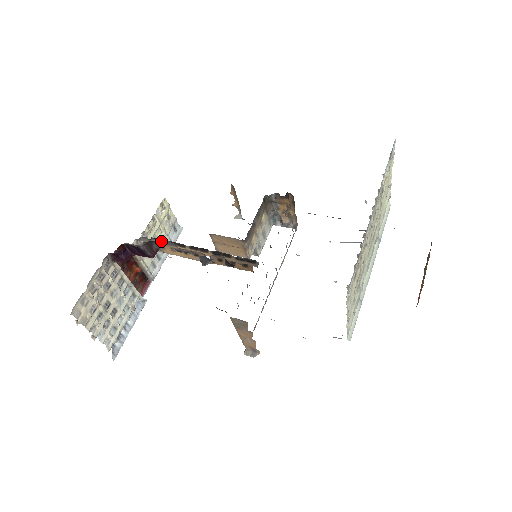
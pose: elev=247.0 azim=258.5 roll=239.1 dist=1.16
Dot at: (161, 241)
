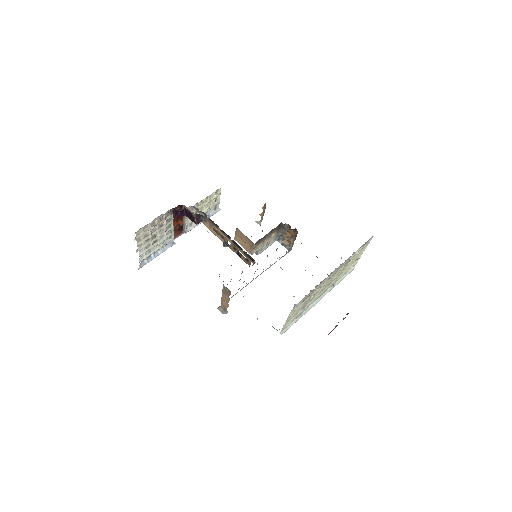
Dot at: occluded
